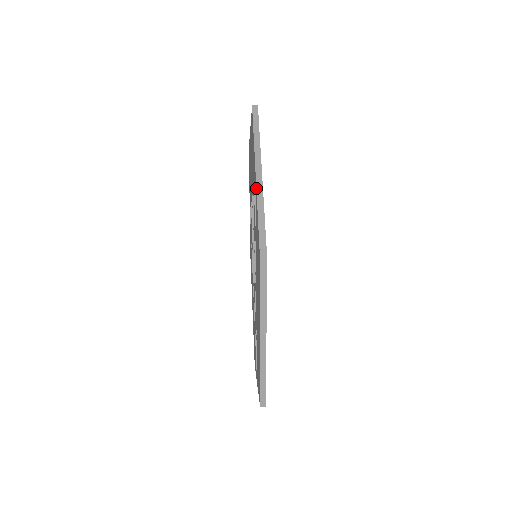
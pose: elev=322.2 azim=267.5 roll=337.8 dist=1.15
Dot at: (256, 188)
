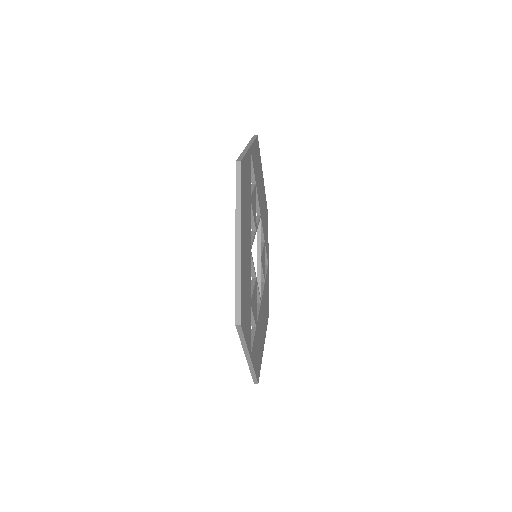
Dot at: (244, 149)
